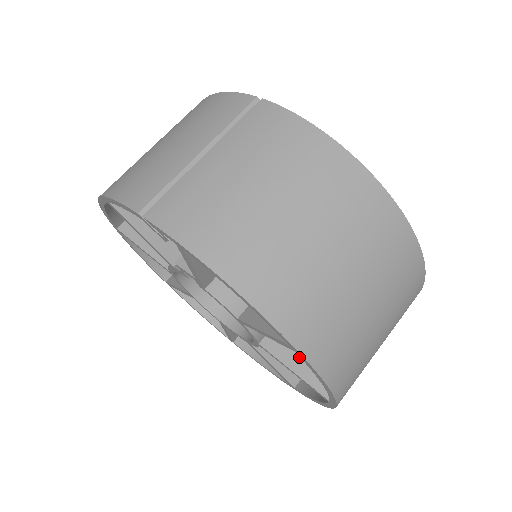
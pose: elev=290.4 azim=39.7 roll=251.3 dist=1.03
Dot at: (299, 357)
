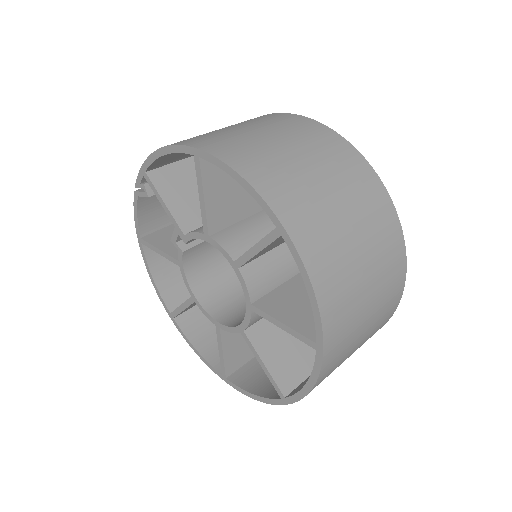
Dot at: occluded
